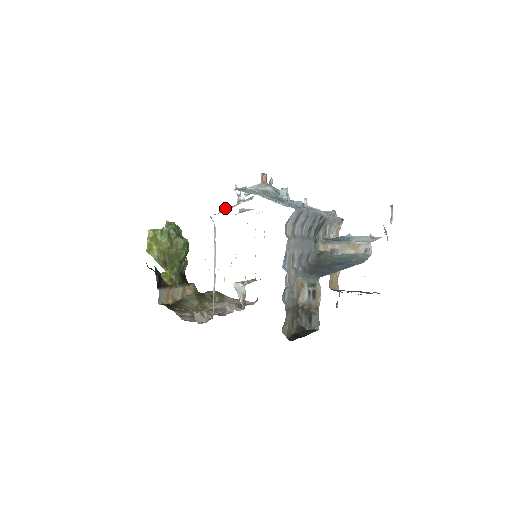
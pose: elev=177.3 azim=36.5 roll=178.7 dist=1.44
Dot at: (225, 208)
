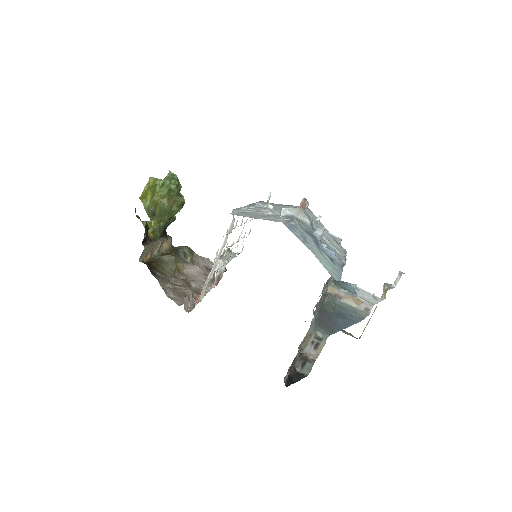
Dot at: occluded
